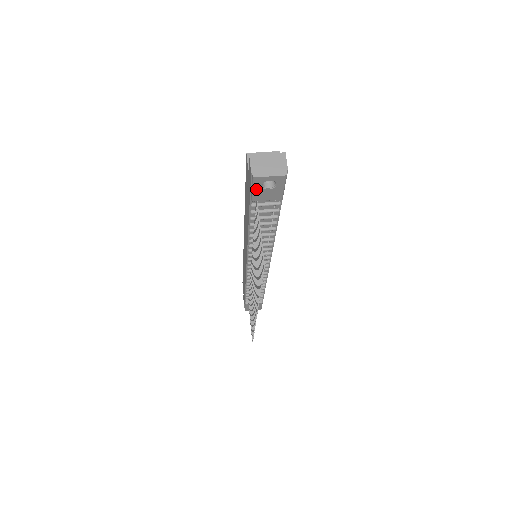
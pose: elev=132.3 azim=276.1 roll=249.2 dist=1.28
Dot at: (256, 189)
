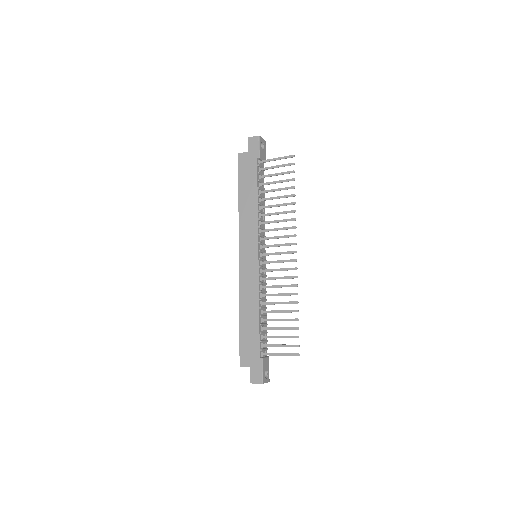
Dot at: (260, 147)
